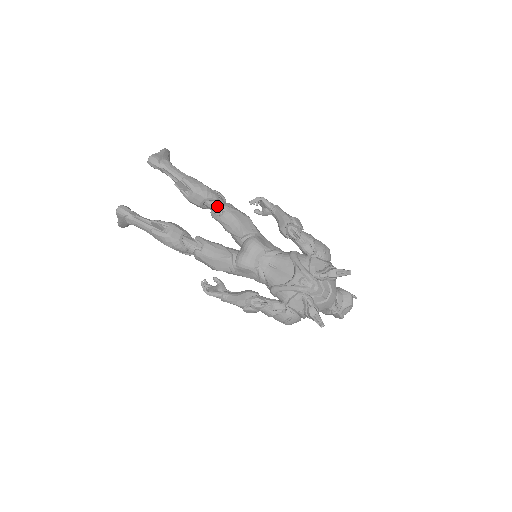
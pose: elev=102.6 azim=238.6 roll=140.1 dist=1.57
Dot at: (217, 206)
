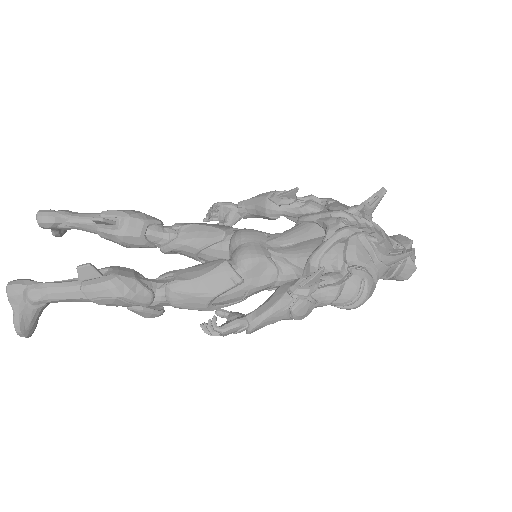
Dot at: (166, 230)
